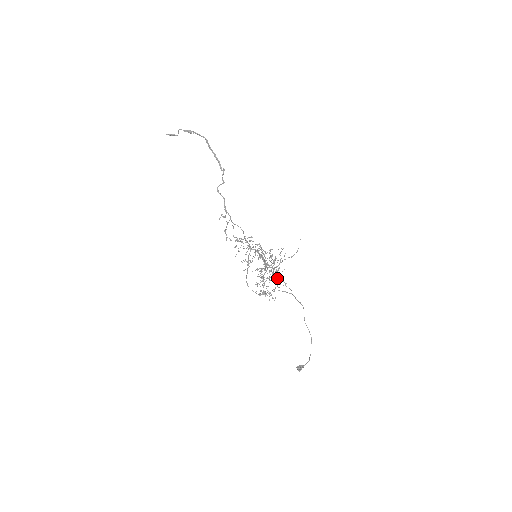
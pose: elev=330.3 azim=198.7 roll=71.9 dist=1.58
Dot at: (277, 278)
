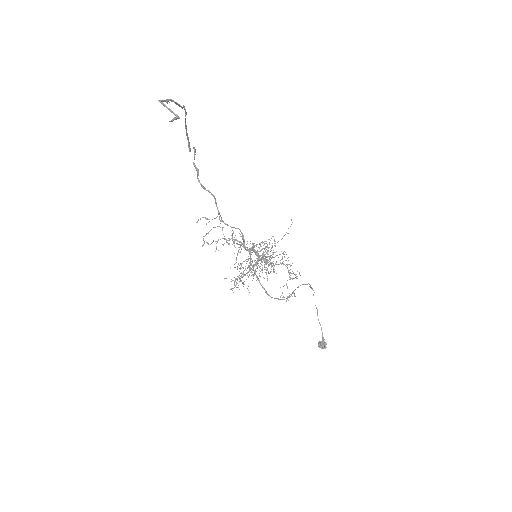
Dot at: (296, 274)
